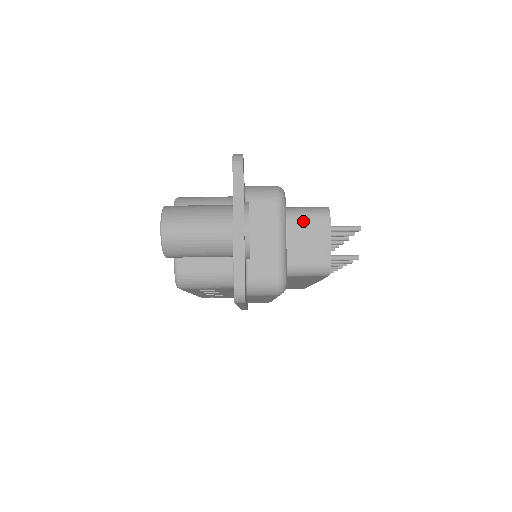
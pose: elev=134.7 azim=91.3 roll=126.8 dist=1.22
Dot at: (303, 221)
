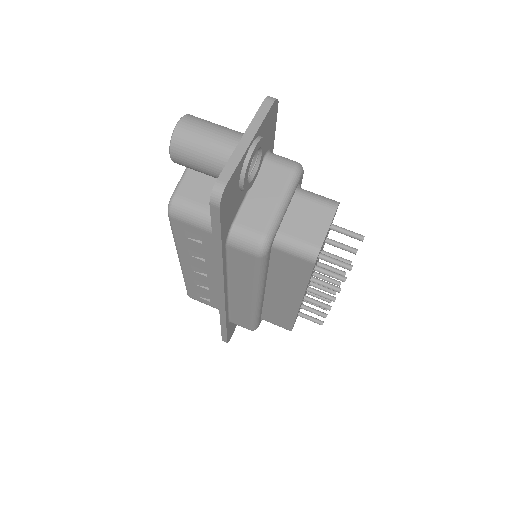
Dot at: (310, 200)
